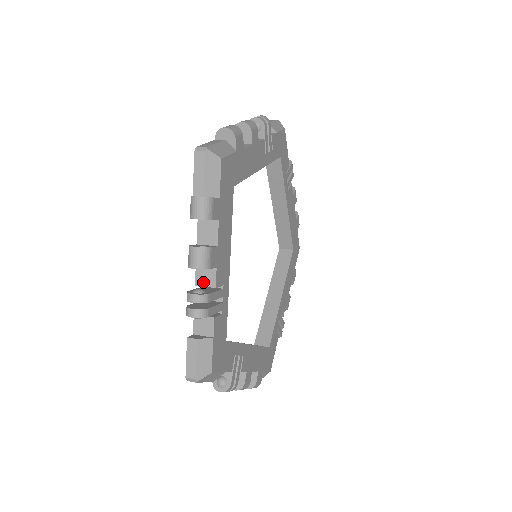
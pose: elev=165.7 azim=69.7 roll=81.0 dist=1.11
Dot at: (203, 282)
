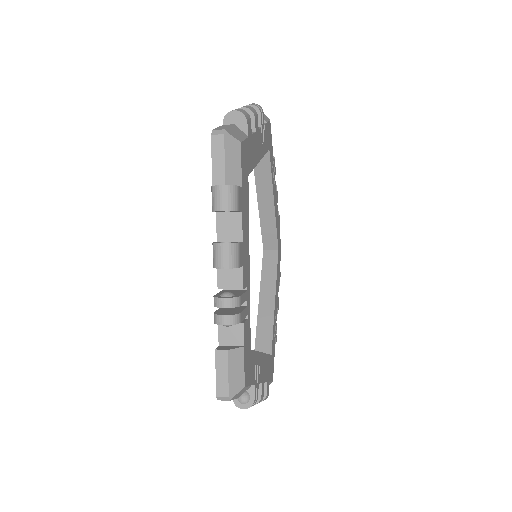
Dot at: (227, 284)
